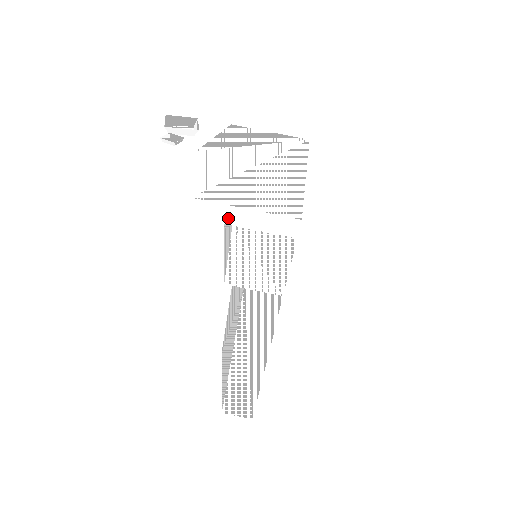
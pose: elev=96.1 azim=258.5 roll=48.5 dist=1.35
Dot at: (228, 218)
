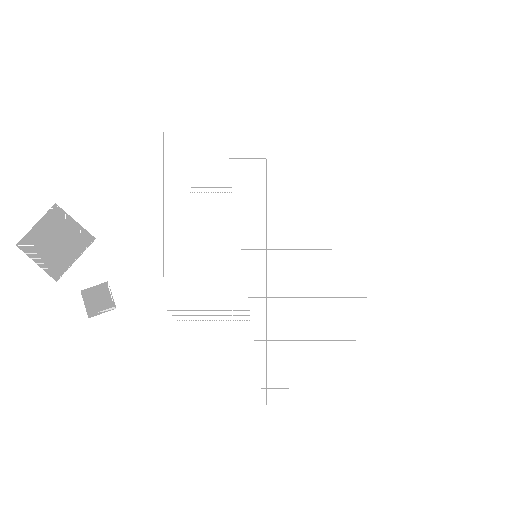
Dot at: occluded
